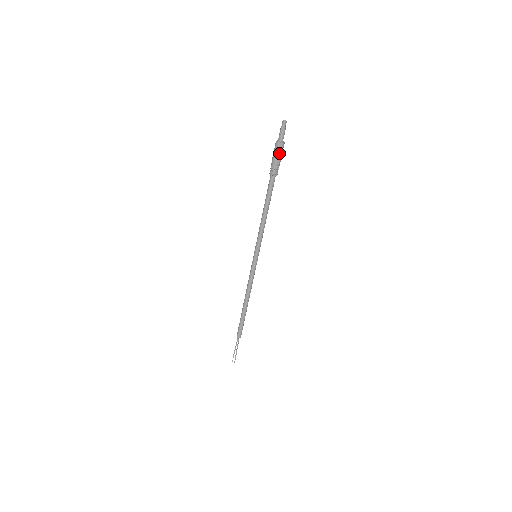
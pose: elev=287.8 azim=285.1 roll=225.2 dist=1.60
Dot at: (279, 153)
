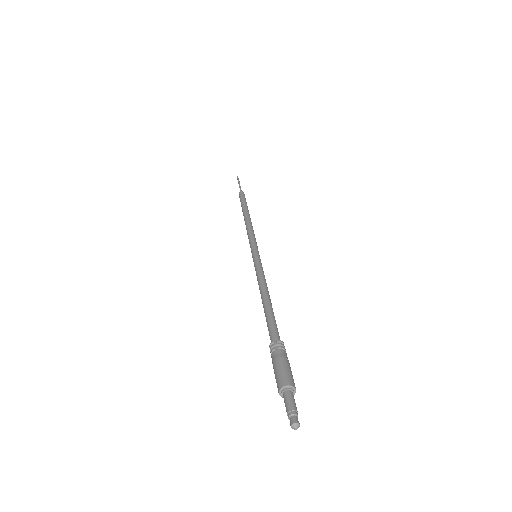
Dot at: (277, 381)
